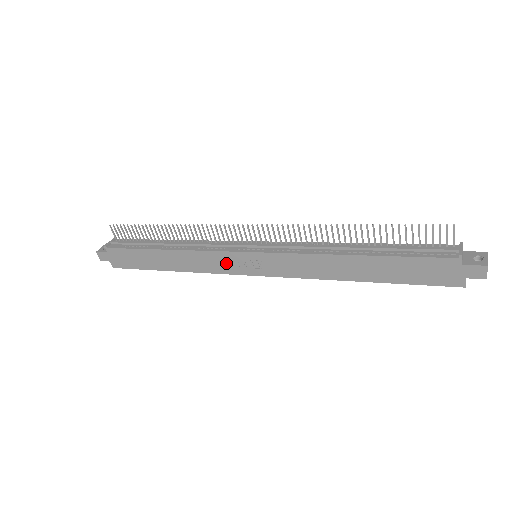
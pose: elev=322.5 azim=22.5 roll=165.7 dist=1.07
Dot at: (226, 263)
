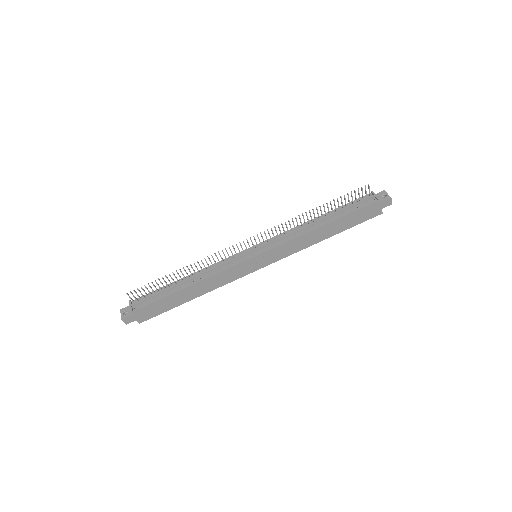
Dot at: (239, 271)
